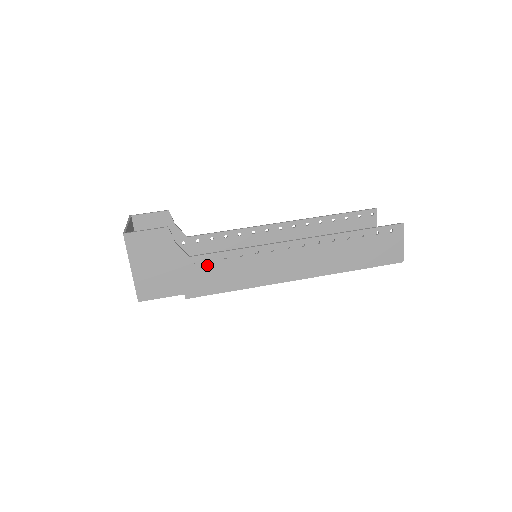
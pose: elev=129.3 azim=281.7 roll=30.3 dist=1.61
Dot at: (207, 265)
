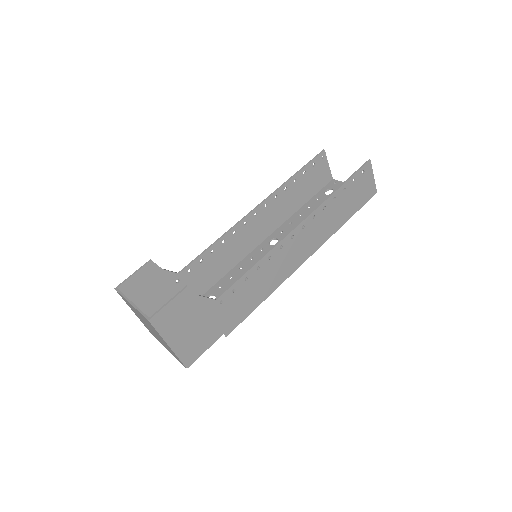
Dot at: (233, 296)
